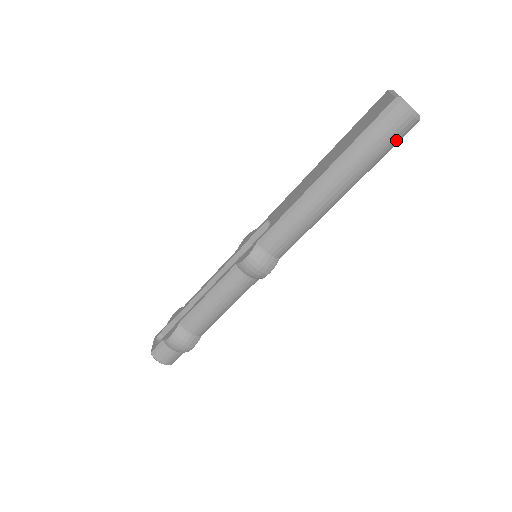
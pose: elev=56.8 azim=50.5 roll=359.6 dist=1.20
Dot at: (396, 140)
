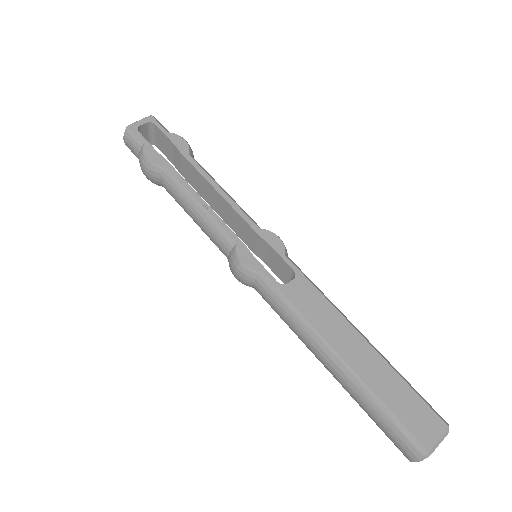
Dot at: occluded
